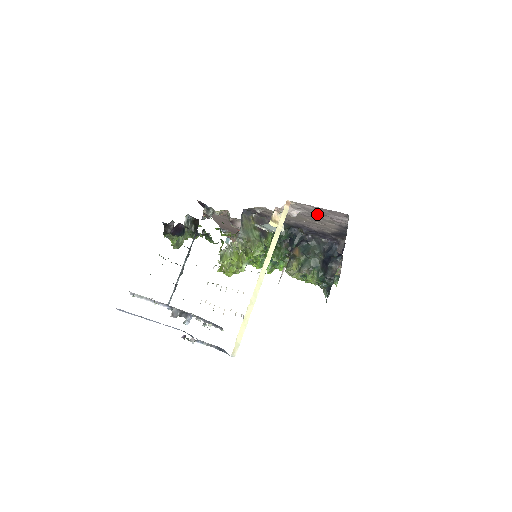
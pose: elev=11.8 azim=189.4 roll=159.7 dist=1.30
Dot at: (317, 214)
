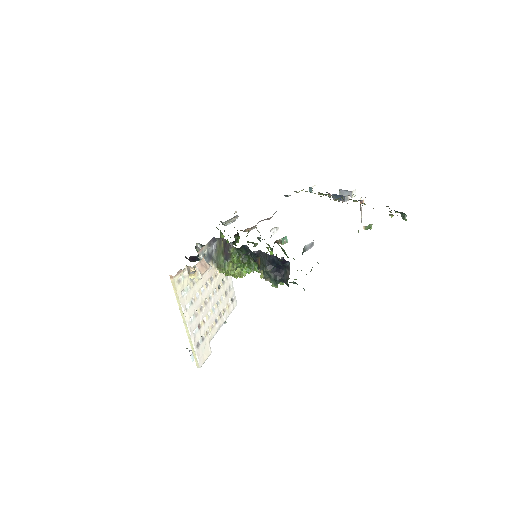
Dot at: occluded
